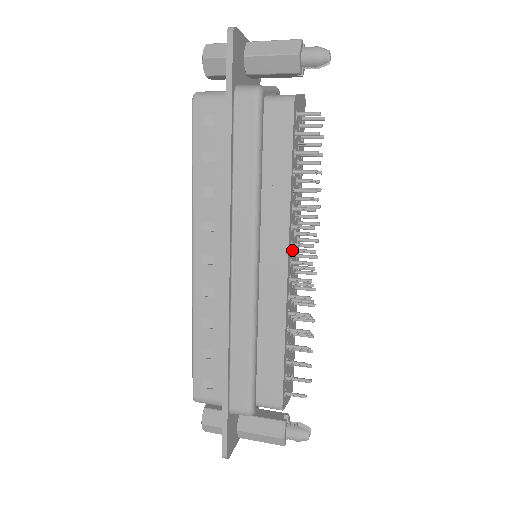
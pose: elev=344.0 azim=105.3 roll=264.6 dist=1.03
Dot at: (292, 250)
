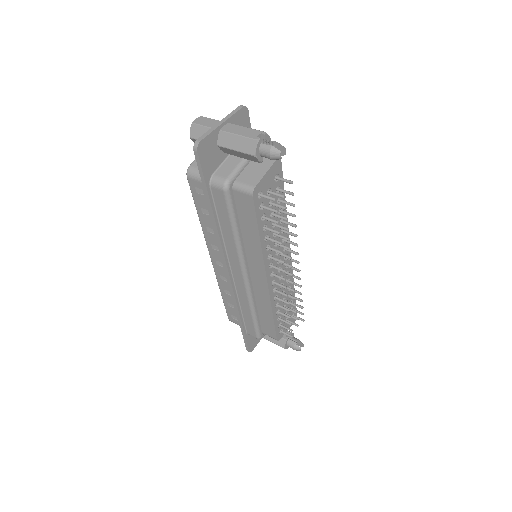
Dot at: (274, 265)
